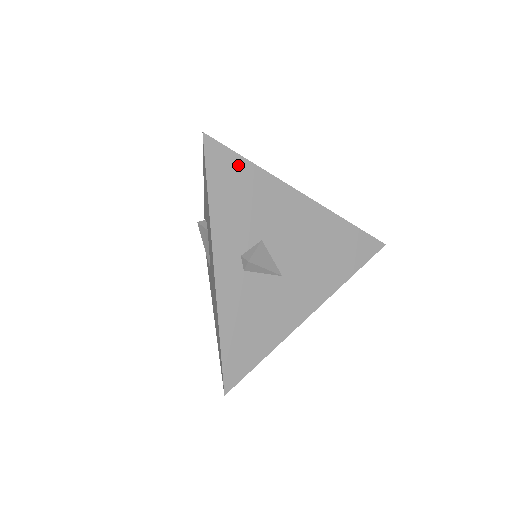
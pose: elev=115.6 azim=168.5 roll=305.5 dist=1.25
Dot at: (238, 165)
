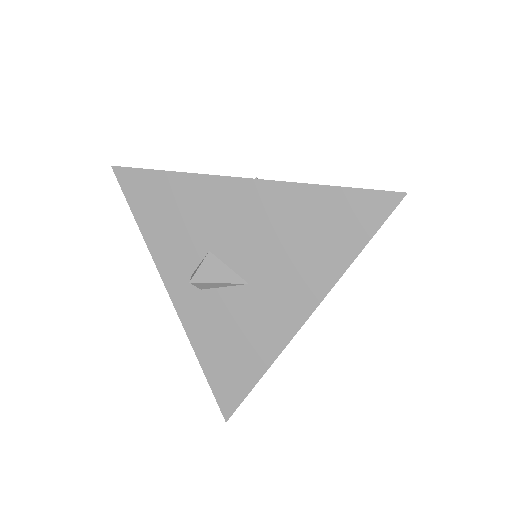
Dot at: (155, 181)
